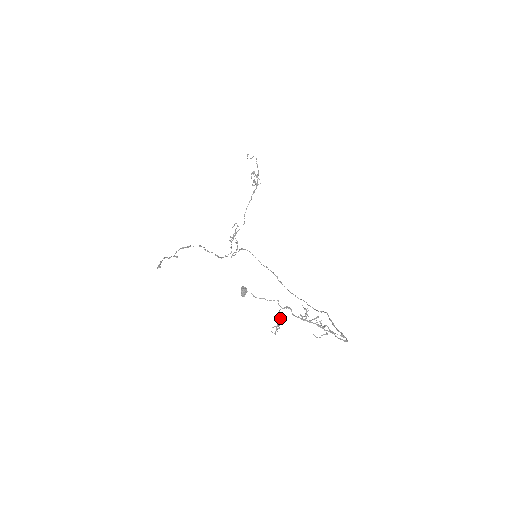
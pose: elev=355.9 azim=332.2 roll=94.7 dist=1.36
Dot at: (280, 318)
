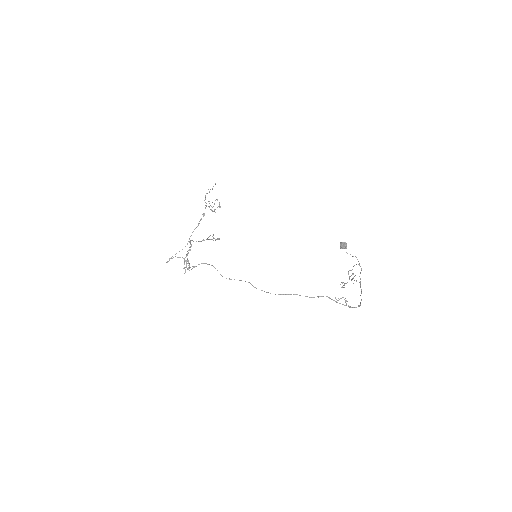
Dot at: occluded
